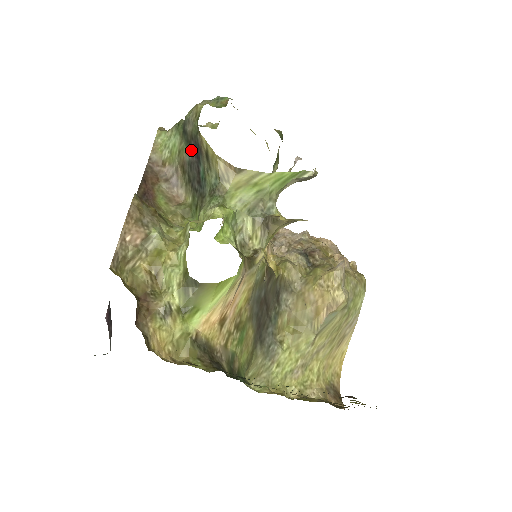
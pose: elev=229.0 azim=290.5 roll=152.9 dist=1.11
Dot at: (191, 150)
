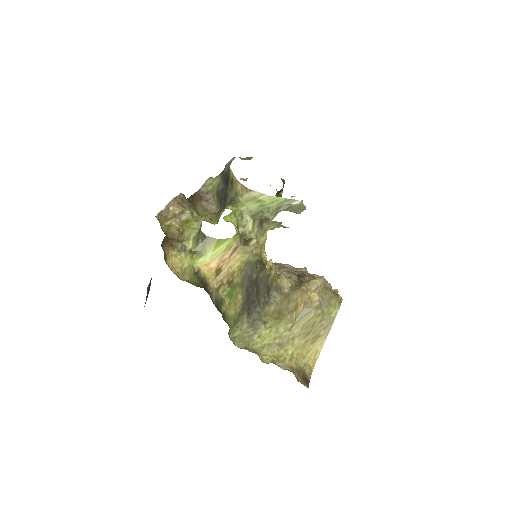
Dot at: (224, 181)
